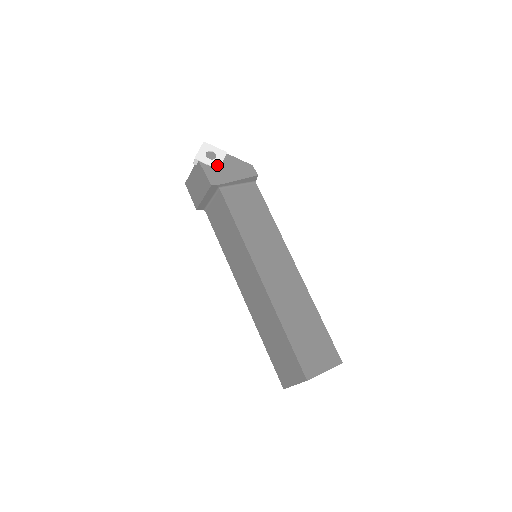
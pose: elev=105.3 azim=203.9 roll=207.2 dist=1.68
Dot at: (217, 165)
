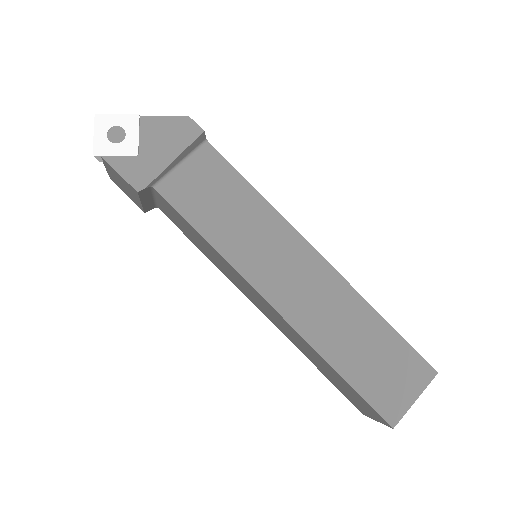
Dot at: (132, 149)
